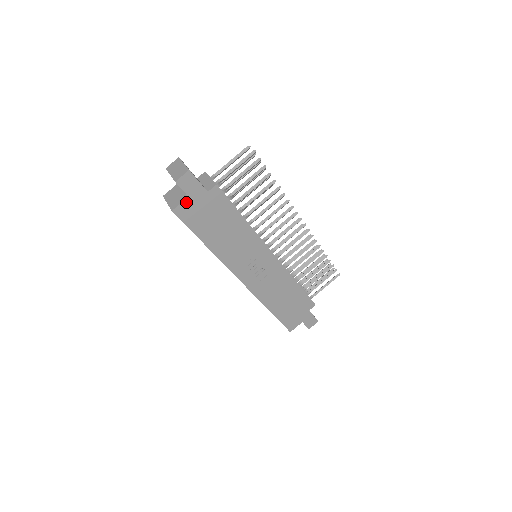
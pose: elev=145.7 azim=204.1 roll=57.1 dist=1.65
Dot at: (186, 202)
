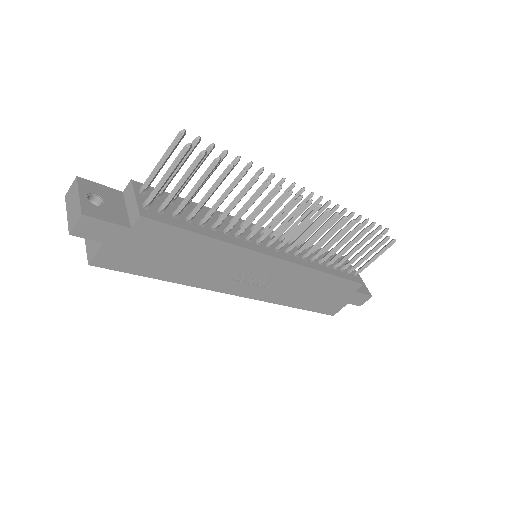
Dot at: (104, 249)
